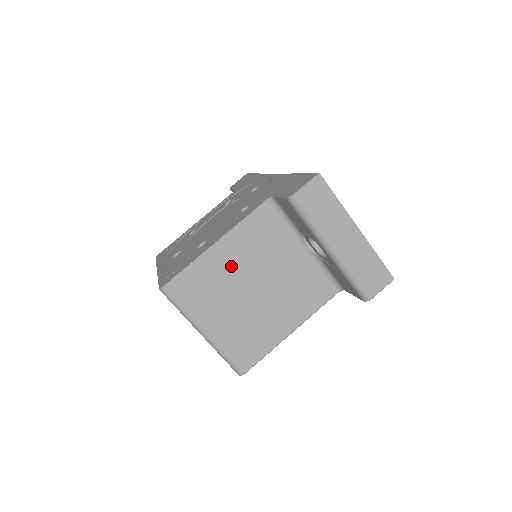
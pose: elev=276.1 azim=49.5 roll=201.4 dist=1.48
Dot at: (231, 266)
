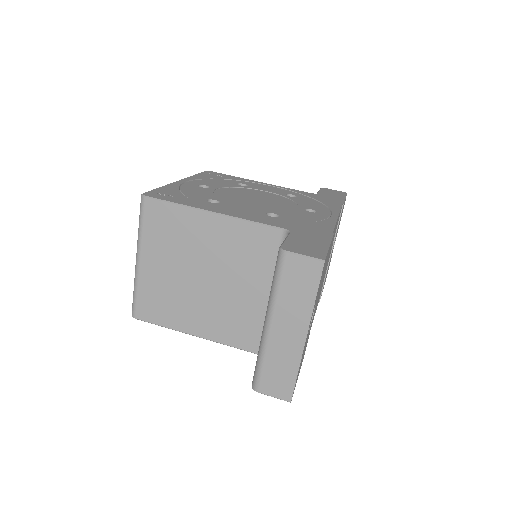
Dot at: (205, 241)
